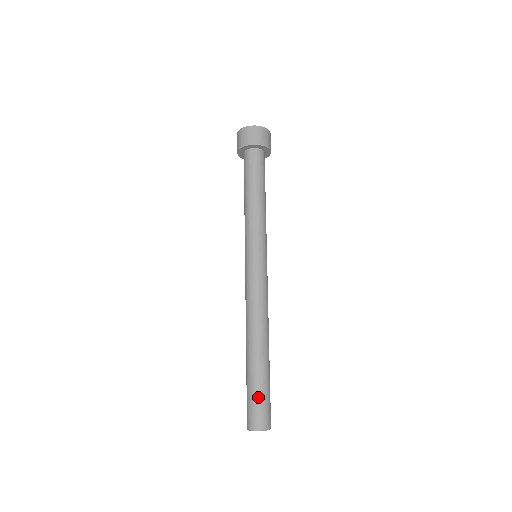
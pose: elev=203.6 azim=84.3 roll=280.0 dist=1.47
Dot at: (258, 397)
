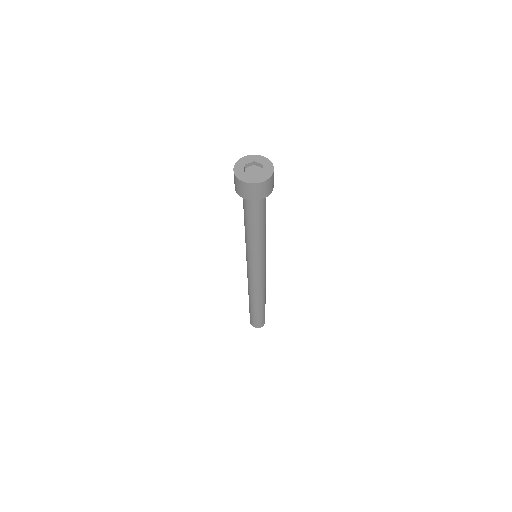
Dot at: (258, 319)
